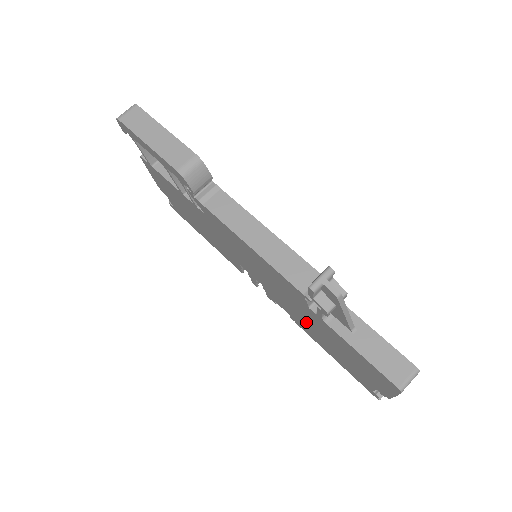
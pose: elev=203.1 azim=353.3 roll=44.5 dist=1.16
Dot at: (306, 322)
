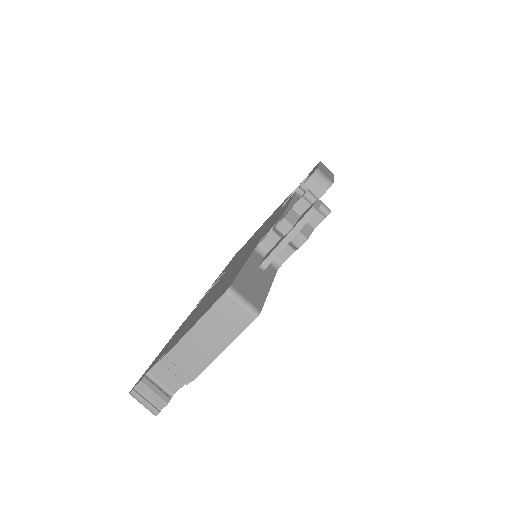
Dot at: occluded
